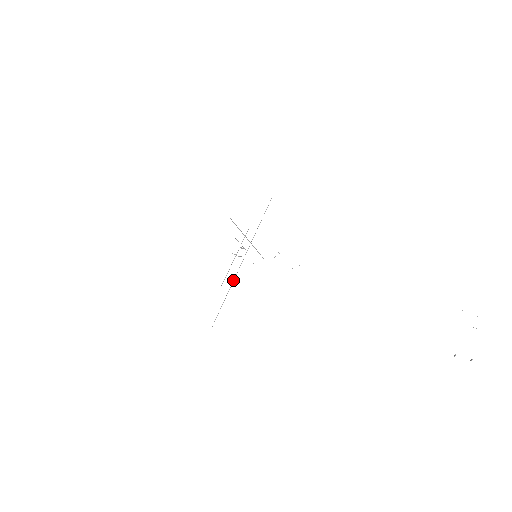
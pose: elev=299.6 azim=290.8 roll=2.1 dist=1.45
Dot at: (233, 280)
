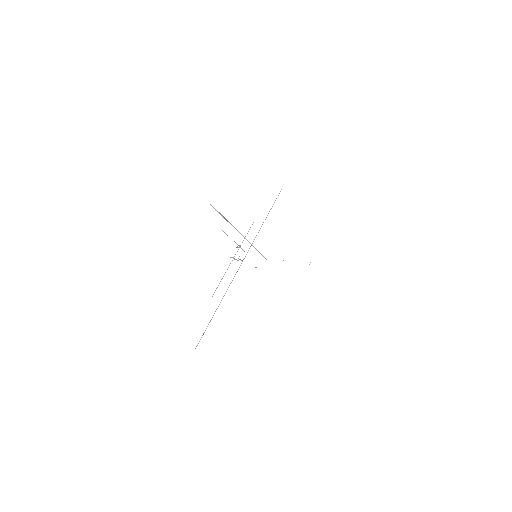
Dot at: (227, 289)
